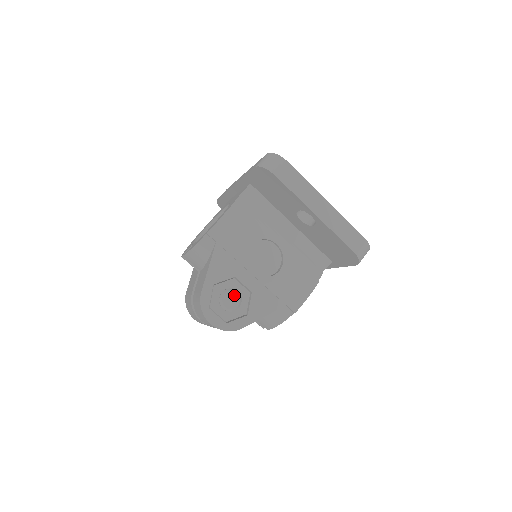
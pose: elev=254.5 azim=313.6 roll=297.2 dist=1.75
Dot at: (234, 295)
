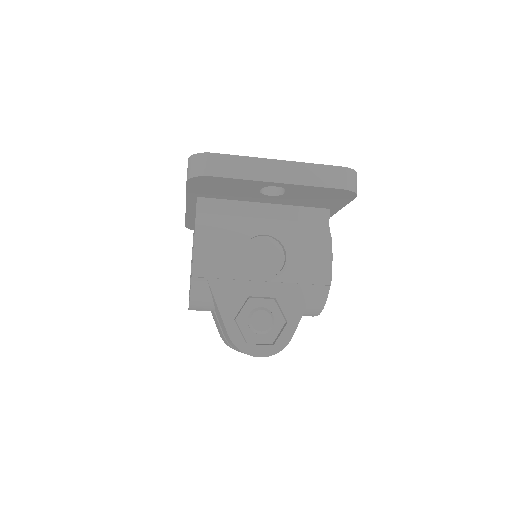
Dot at: (261, 314)
